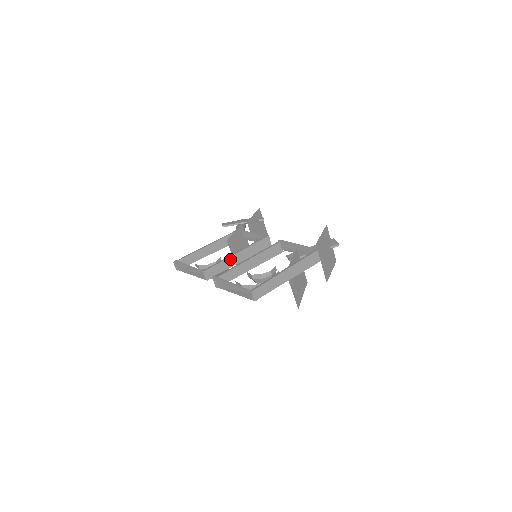
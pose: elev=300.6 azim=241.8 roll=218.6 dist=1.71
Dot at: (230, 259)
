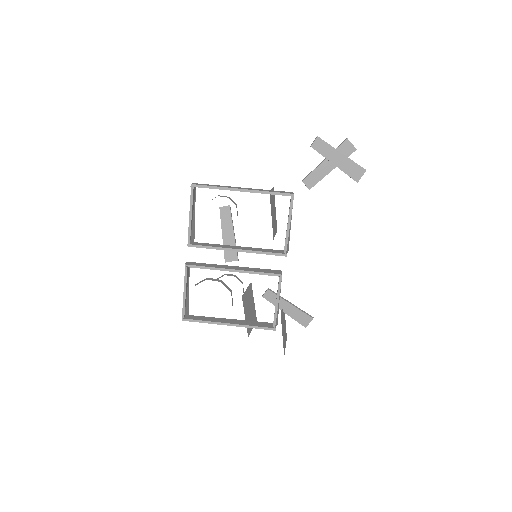
Dot at: (225, 249)
